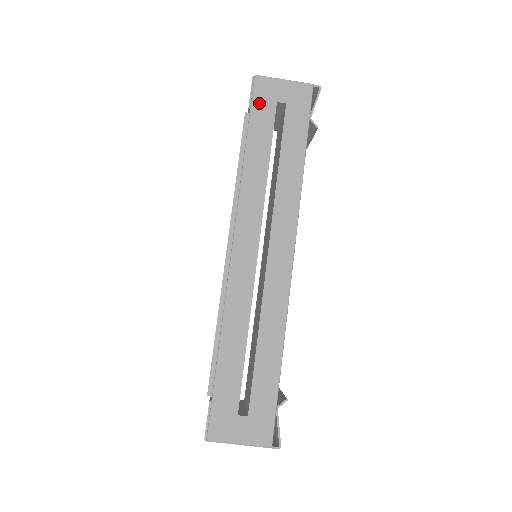
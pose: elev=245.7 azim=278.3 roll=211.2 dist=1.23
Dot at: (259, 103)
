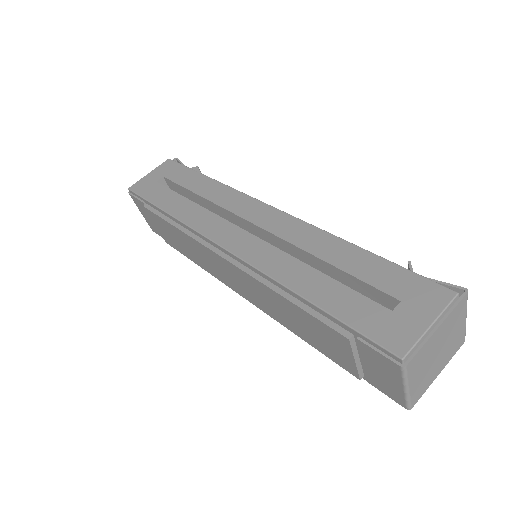
Dot at: (146, 192)
